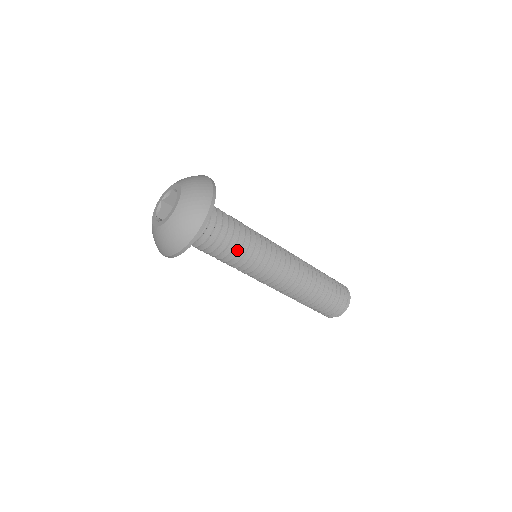
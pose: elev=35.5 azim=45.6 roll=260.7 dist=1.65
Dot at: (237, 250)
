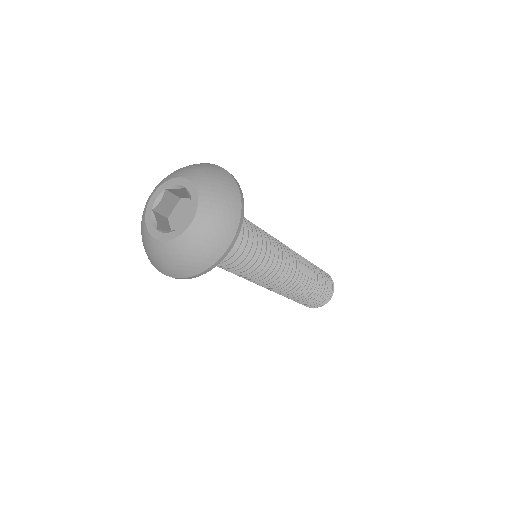
Dot at: (239, 266)
